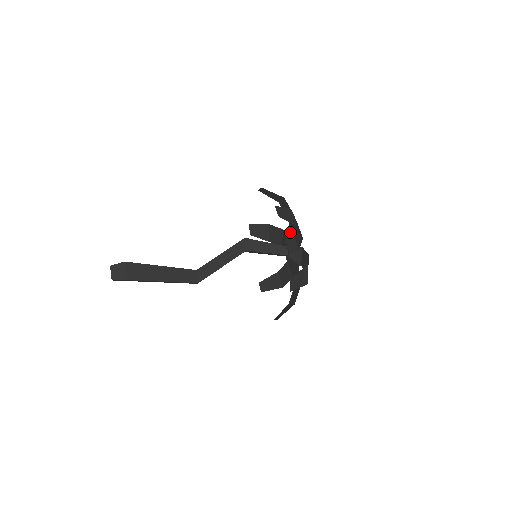
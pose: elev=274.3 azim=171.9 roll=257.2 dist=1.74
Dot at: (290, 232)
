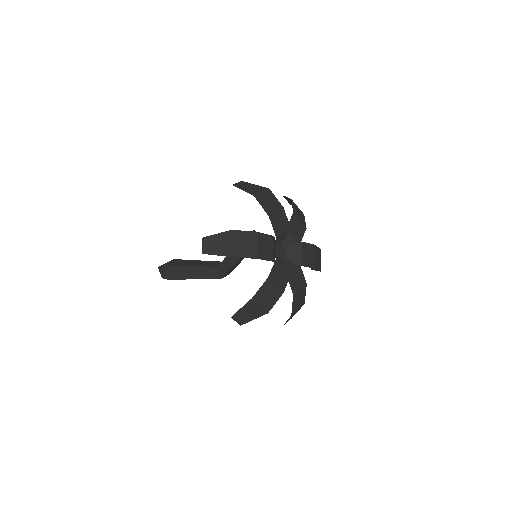
Dot at: (288, 224)
